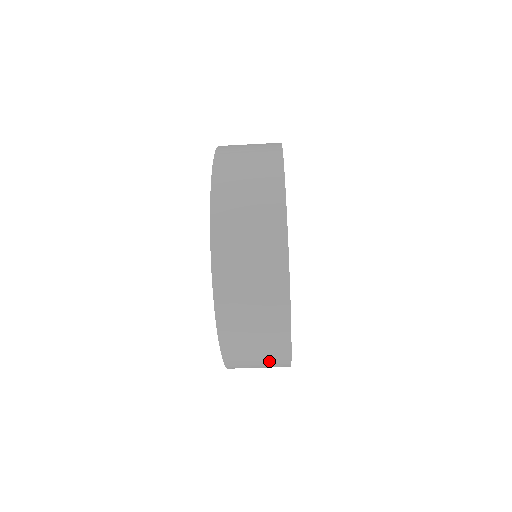
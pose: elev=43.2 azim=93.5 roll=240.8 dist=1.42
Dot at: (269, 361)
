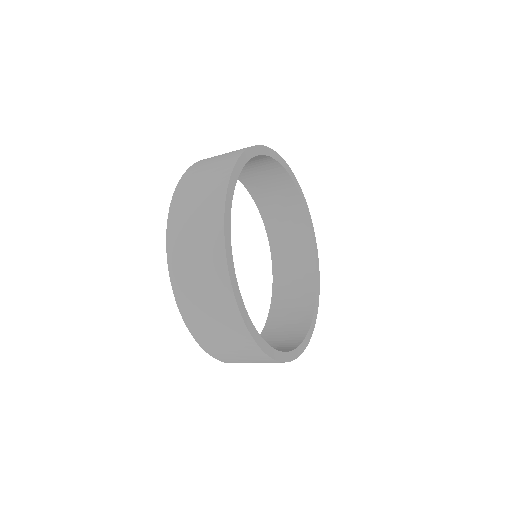
Dot at: occluded
